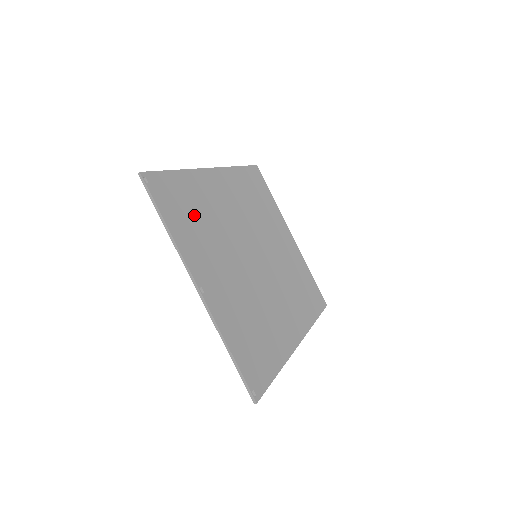
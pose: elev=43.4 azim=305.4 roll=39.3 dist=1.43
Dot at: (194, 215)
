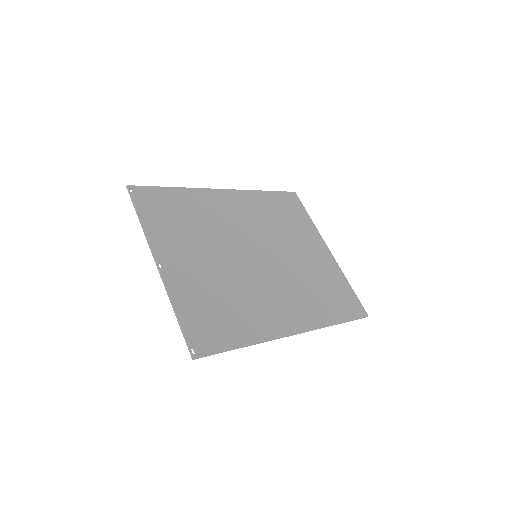
Dot at: (179, 217)
